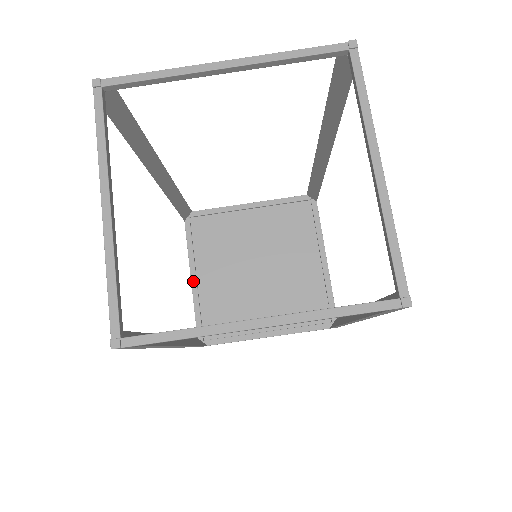
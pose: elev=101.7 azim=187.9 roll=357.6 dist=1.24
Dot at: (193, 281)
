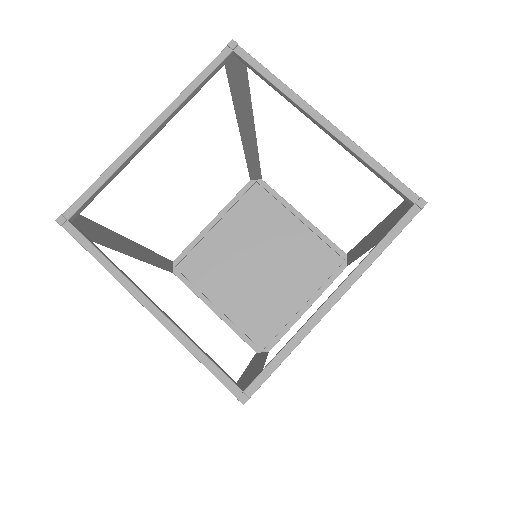
Dot at: (211, 224)
